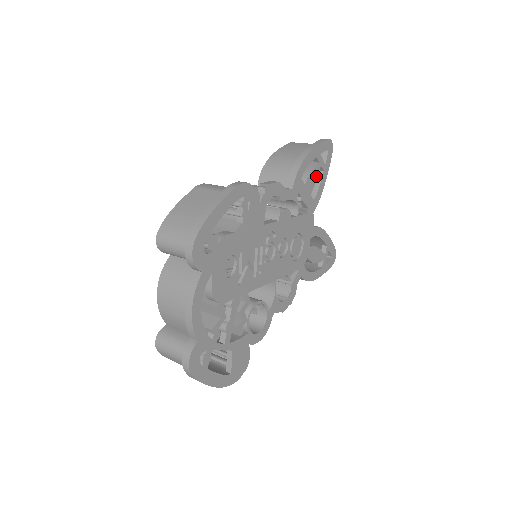
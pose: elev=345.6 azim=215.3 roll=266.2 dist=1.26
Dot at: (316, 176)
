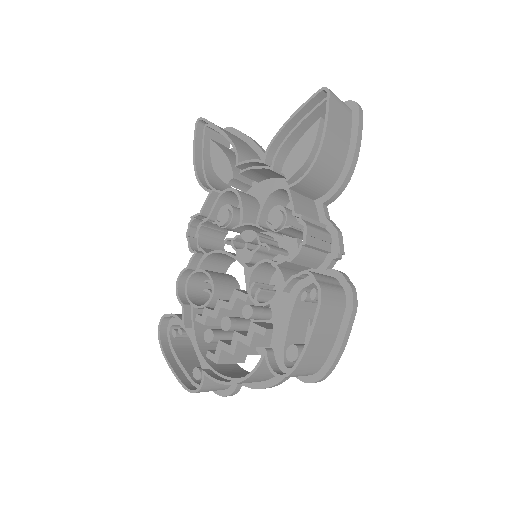
Dot at: occluded
